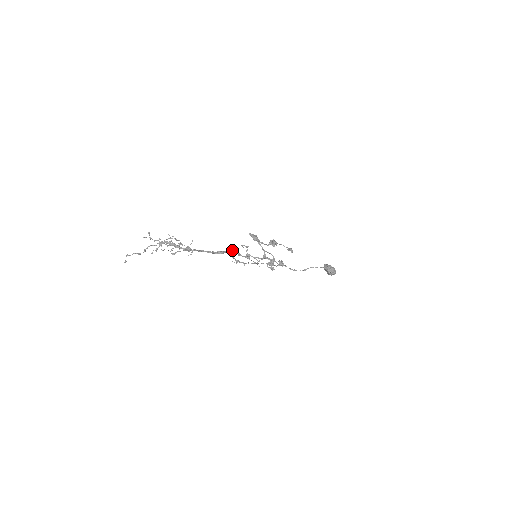
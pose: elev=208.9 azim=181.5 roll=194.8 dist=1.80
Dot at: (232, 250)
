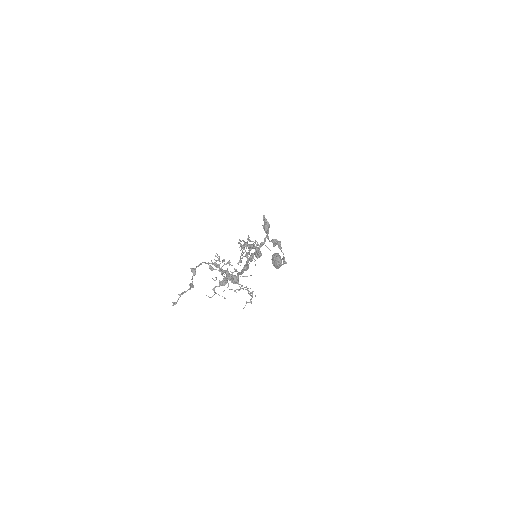
Dot at: (249, 252)
